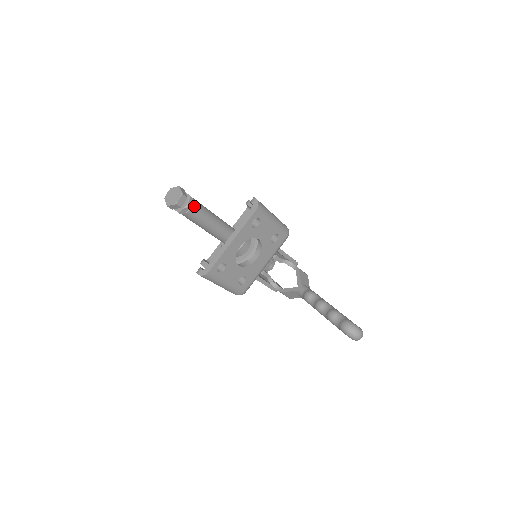
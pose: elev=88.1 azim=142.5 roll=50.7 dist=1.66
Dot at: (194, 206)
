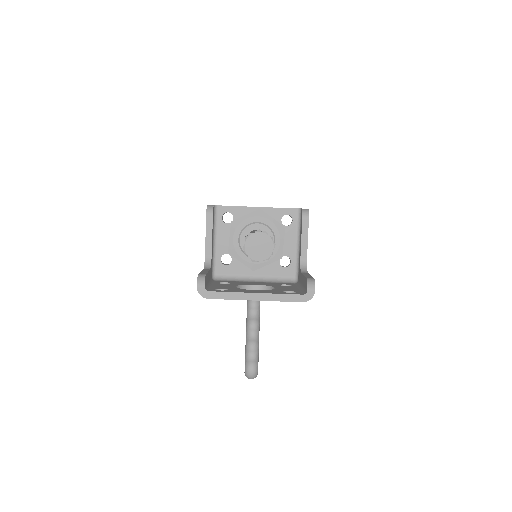
Dot at: occluded
